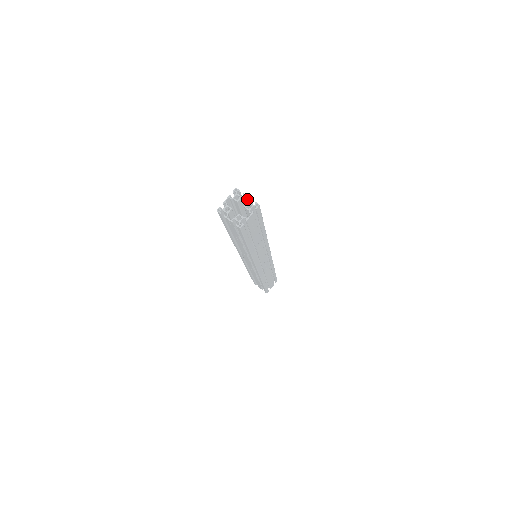
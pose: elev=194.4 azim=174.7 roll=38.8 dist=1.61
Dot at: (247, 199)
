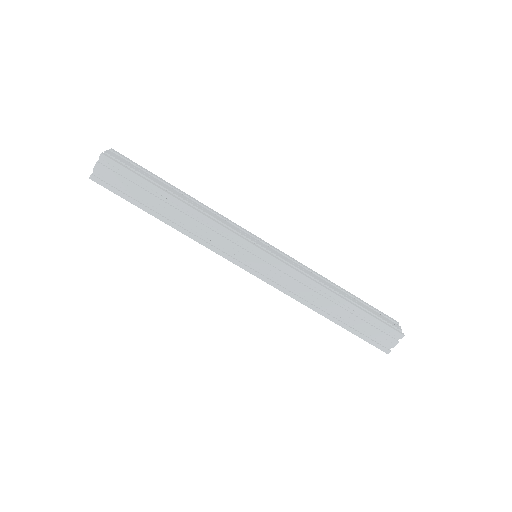
Dot at: (113, 155)
